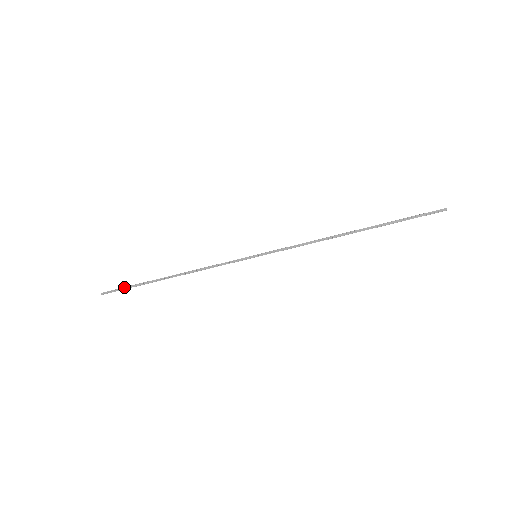
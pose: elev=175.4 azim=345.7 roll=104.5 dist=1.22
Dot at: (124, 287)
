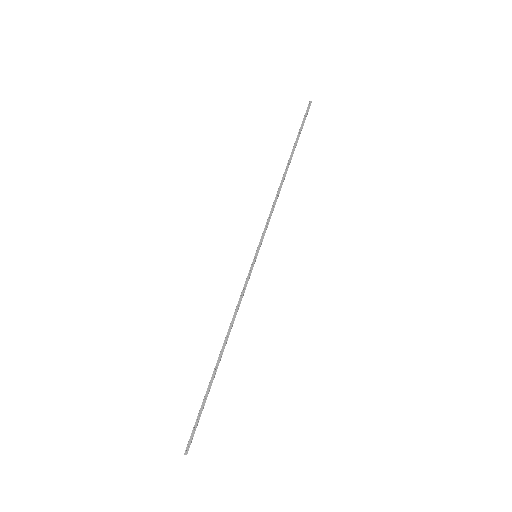
Dot at: occluded
